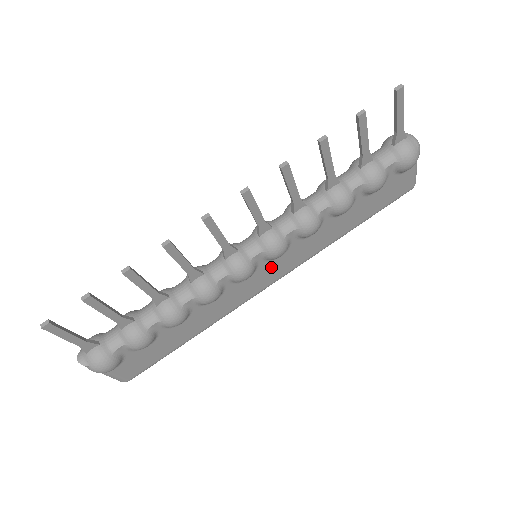
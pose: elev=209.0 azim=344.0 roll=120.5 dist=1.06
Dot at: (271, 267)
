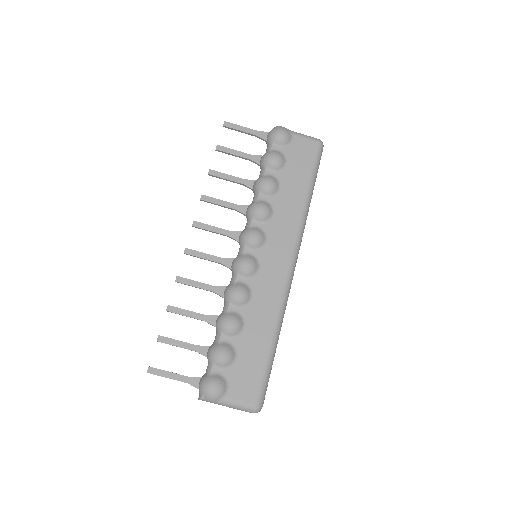
Dot at: (270, 253)
